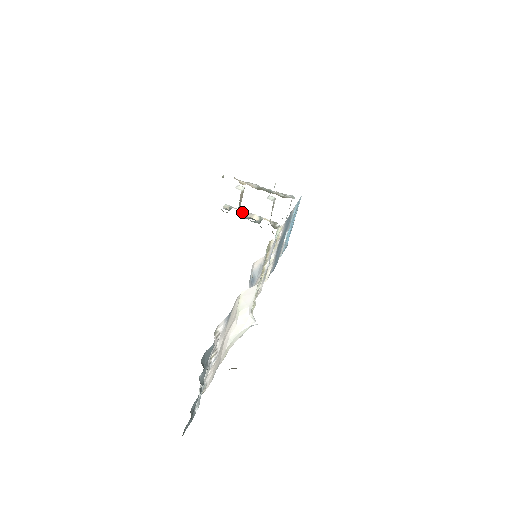
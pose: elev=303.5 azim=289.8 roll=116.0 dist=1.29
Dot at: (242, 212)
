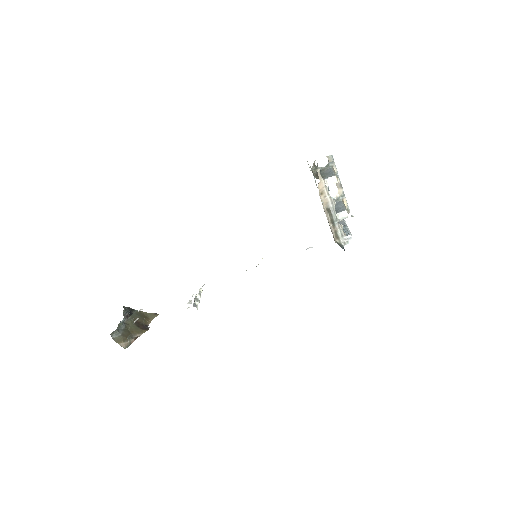
Dot at: occluded
